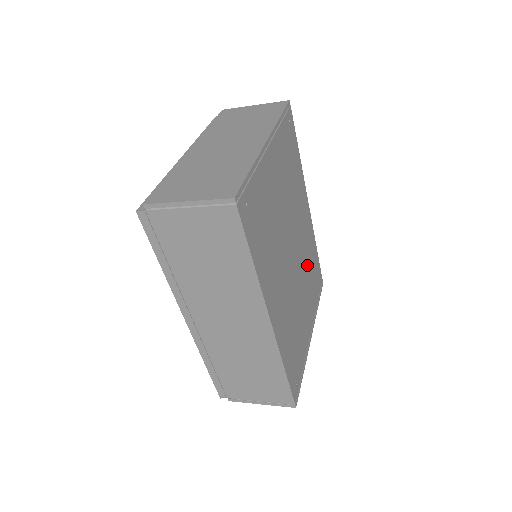
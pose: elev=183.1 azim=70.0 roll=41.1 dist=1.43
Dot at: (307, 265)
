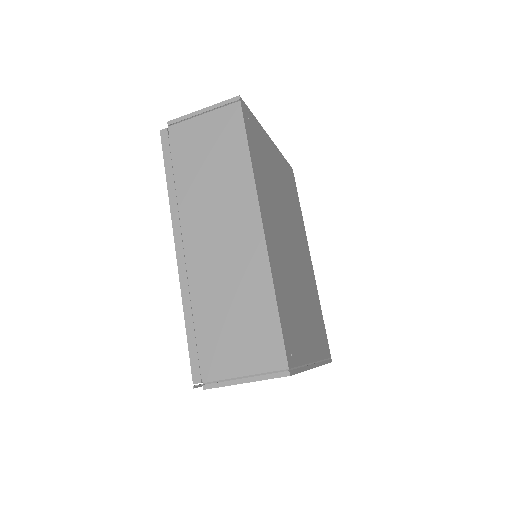
Dot at: (309, 295)
